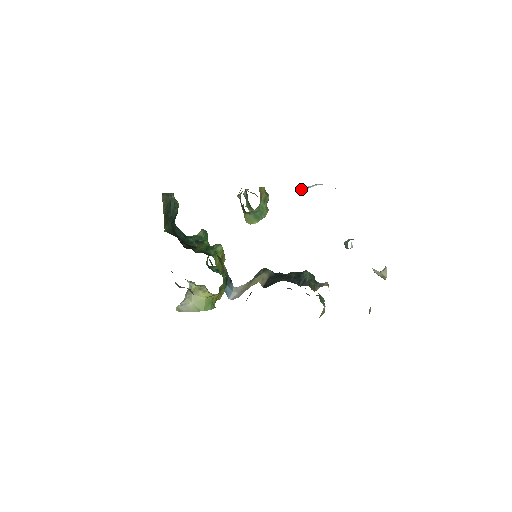
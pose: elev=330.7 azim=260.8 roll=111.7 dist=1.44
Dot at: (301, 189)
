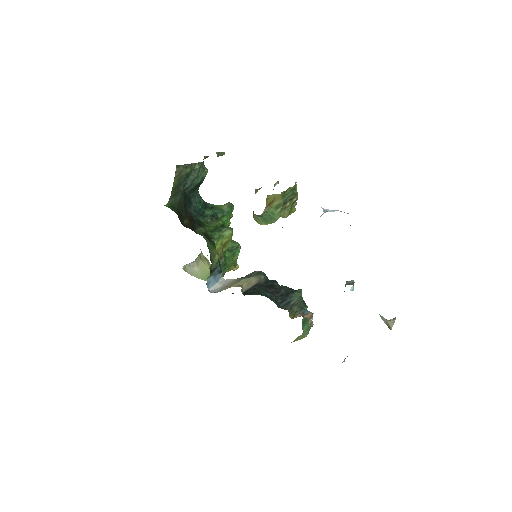
Dot at: occluded
